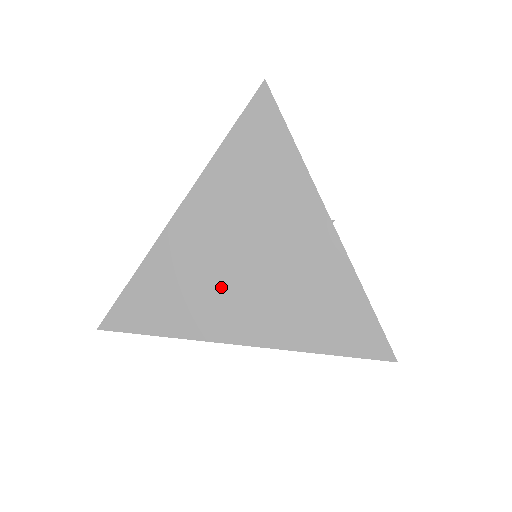
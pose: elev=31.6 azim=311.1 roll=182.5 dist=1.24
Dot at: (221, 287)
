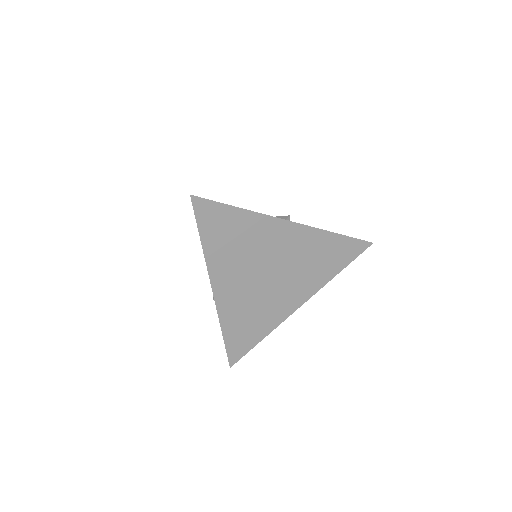
Dot at: (268, 298)
